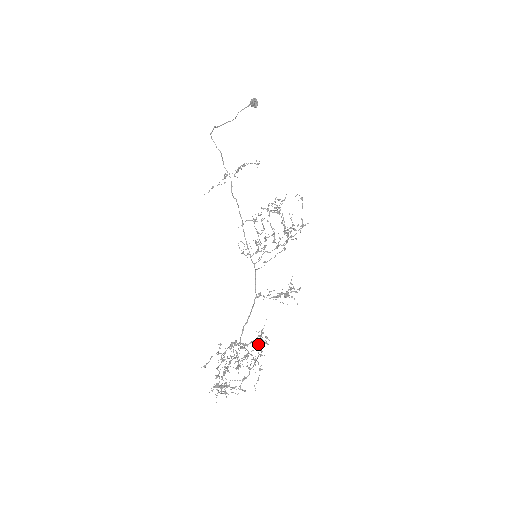
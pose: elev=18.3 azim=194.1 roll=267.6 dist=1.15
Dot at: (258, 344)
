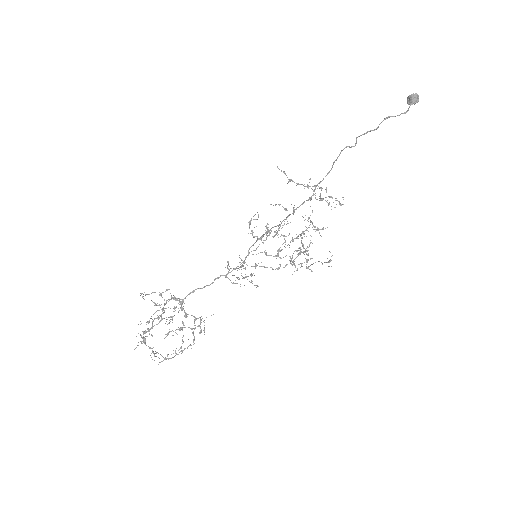
Dot at: occluded
